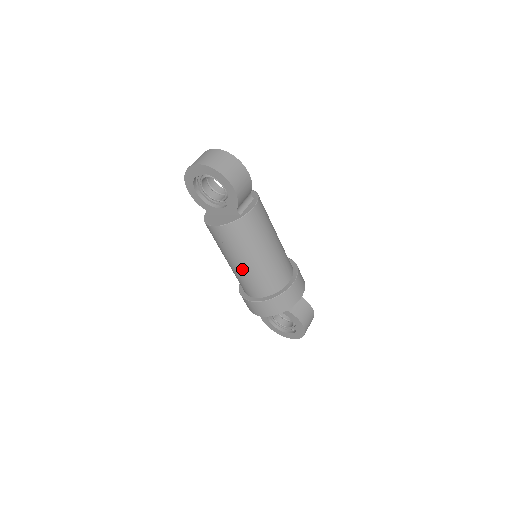
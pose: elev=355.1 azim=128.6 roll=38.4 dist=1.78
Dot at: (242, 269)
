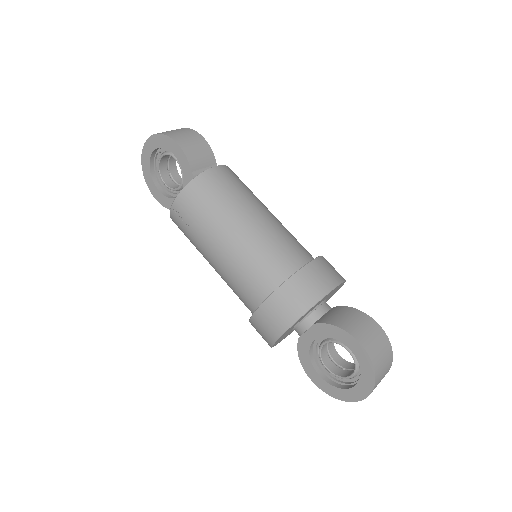
Dot at: (223, 258)
